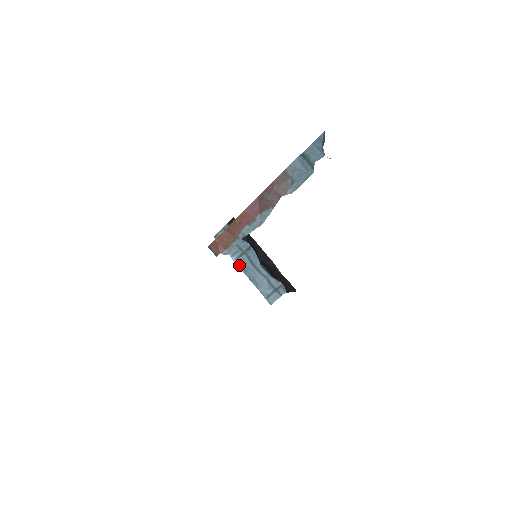
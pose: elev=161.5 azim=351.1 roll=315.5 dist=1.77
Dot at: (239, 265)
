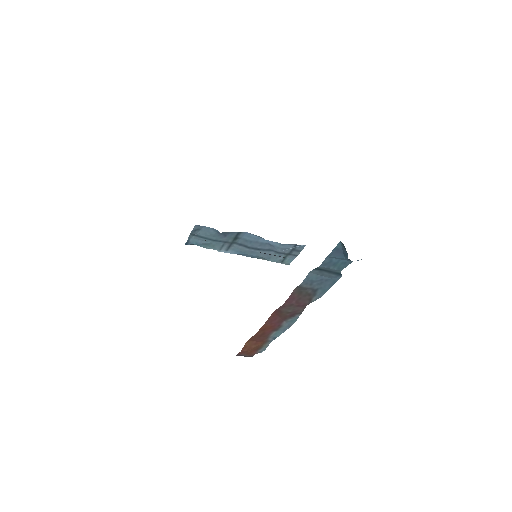
Dot at: (233, 253)
